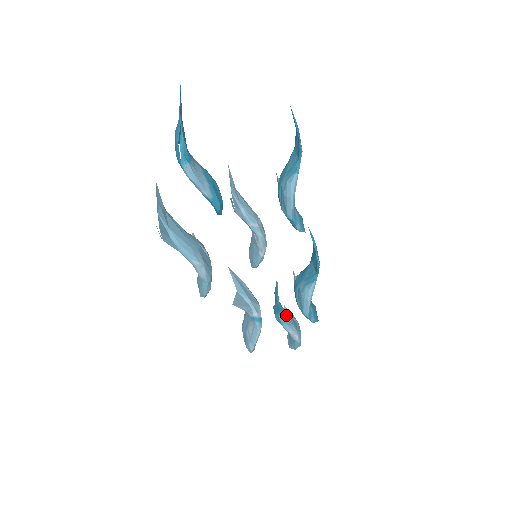
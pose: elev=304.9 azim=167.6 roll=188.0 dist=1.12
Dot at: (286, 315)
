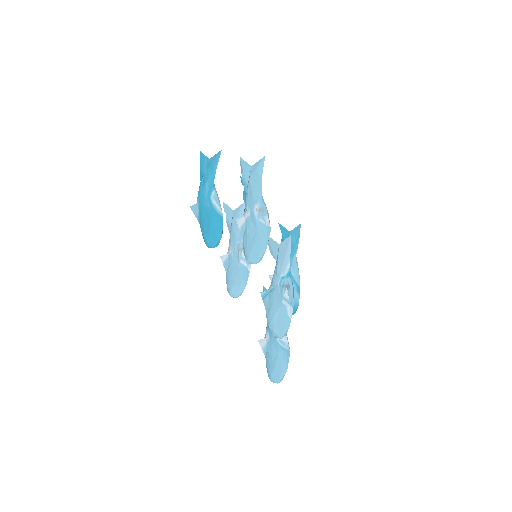
Dot at: occluded
